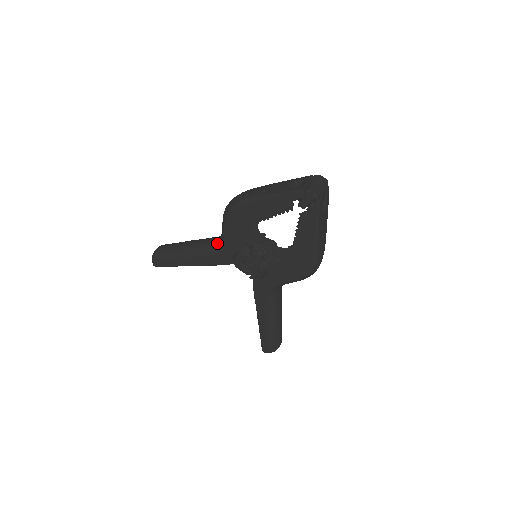
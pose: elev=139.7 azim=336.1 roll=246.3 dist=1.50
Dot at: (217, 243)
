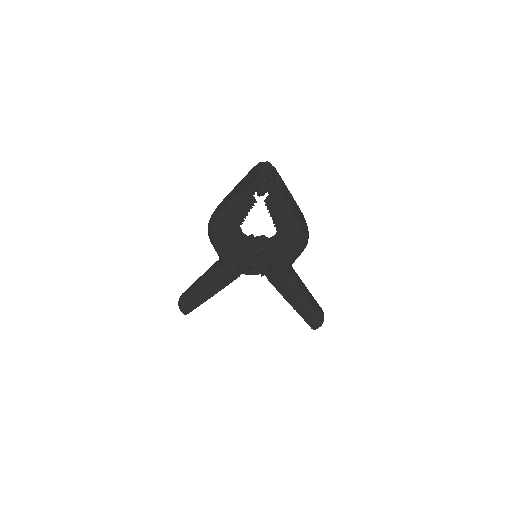
Dot at: (220, 265)
